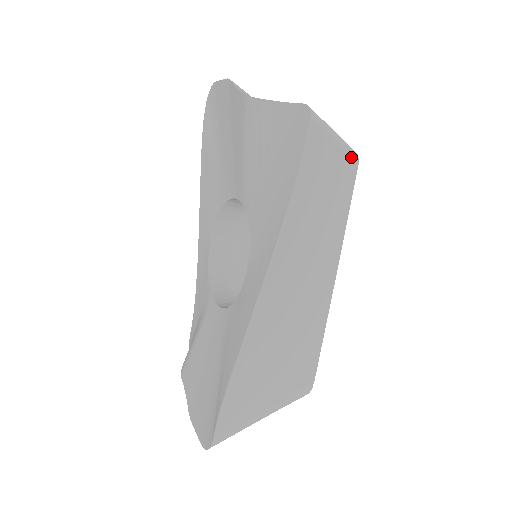
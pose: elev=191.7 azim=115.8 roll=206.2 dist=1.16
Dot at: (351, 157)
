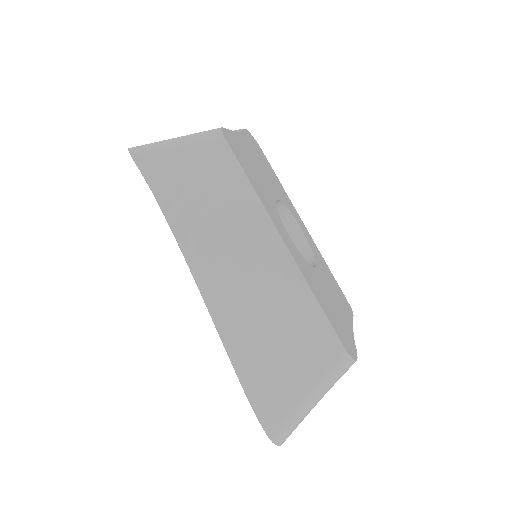
Dot at: (209, 141)
